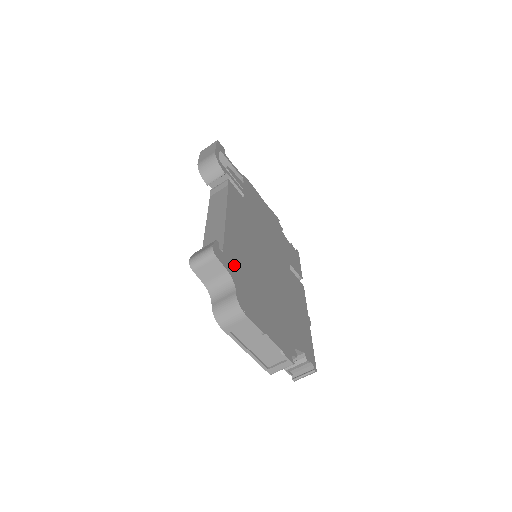
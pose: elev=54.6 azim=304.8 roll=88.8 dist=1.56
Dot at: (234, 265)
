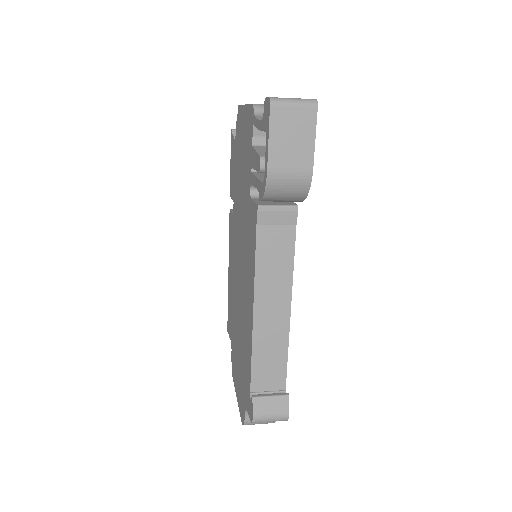
Dot at: occluded
